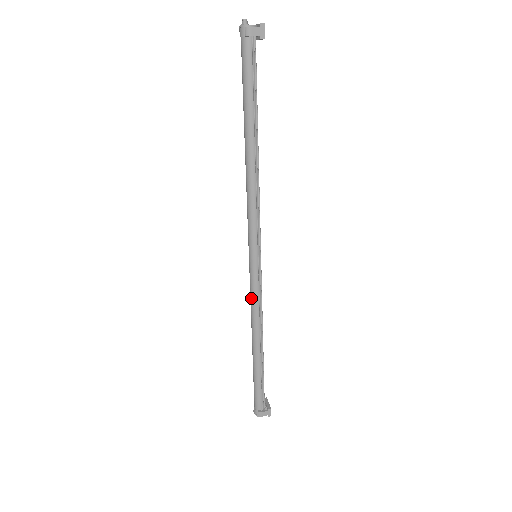
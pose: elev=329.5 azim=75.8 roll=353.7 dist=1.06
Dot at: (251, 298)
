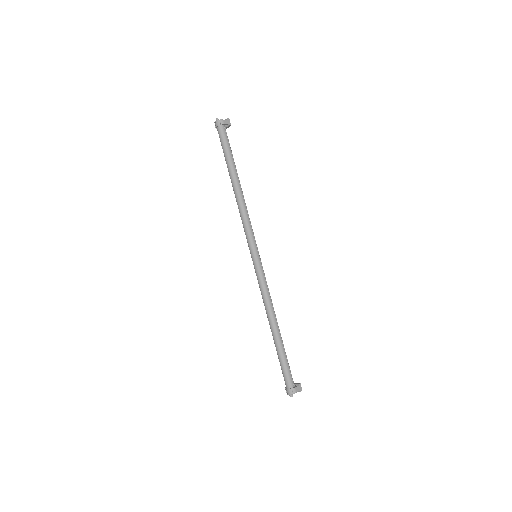
Dot at: (261, 288)
